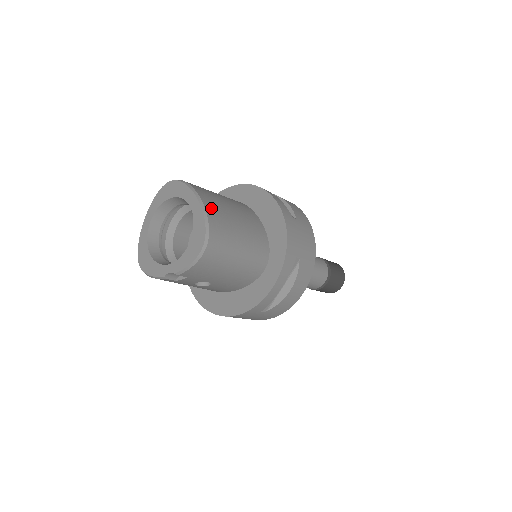
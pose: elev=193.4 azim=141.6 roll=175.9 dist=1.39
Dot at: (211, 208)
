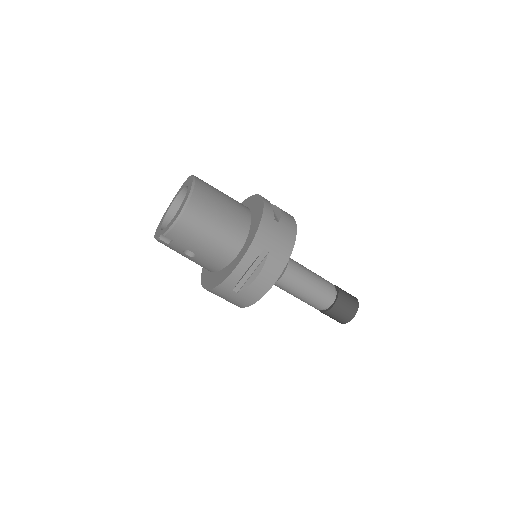
Dot at: (200, 193)
